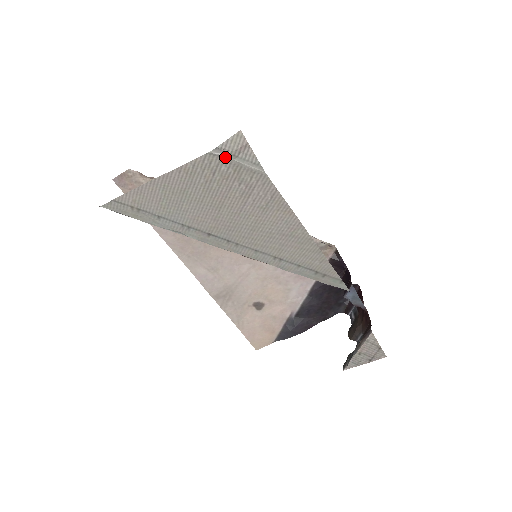
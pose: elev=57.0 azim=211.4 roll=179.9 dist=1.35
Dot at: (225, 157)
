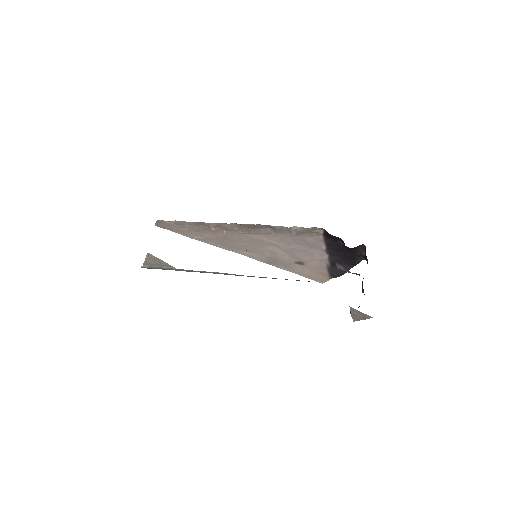
Dot at: (151, 266)
